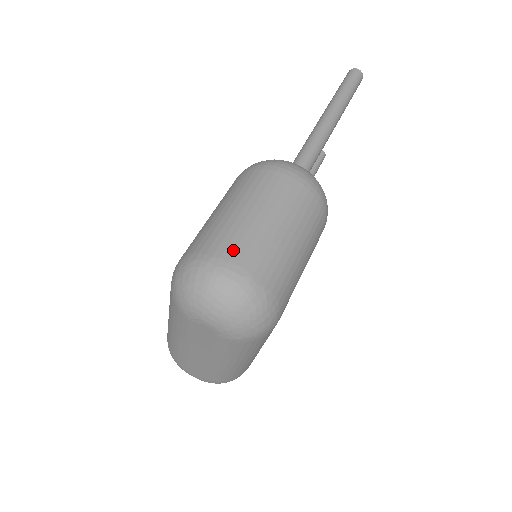
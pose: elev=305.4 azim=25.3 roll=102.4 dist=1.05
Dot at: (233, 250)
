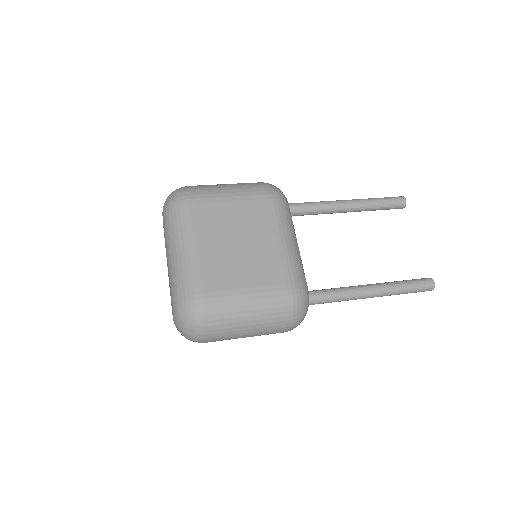
Dot at: occluded
